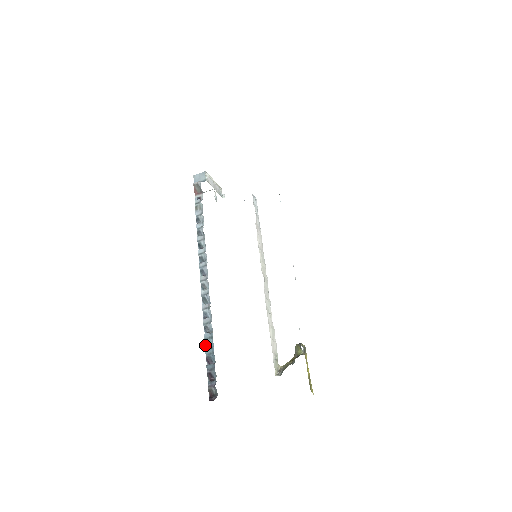
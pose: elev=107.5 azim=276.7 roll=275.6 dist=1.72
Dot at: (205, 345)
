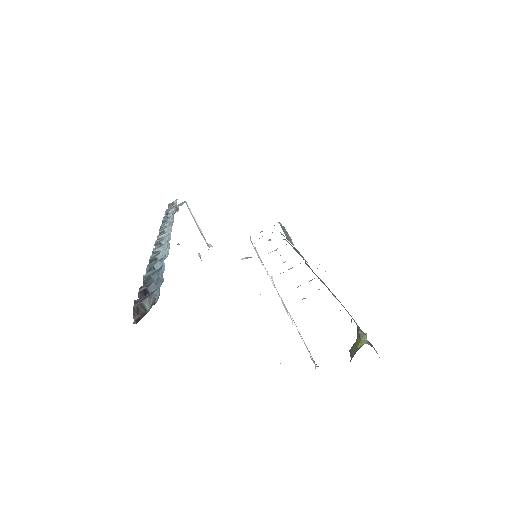
Dot at: occluded
